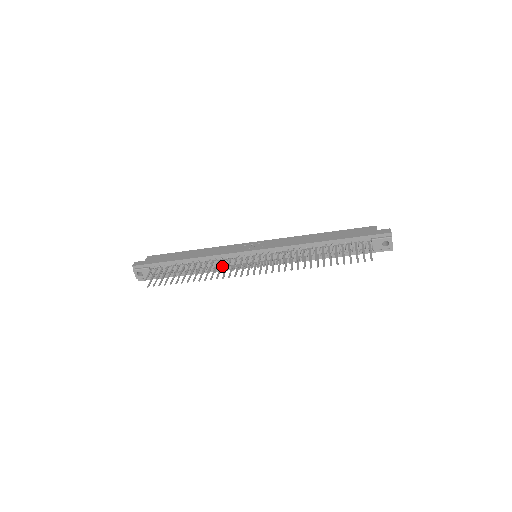
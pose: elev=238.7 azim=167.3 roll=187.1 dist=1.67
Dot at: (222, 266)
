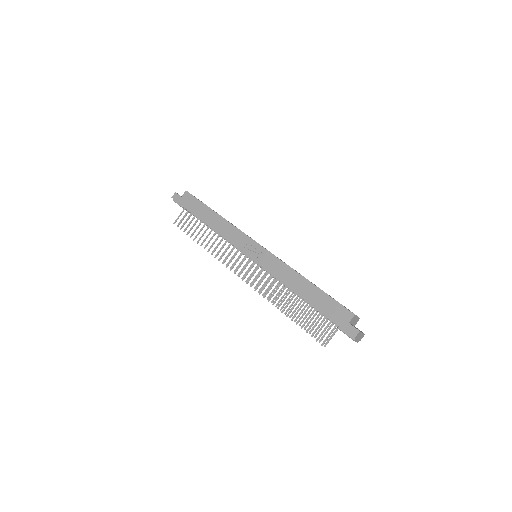
Dot at: (223, 254)
